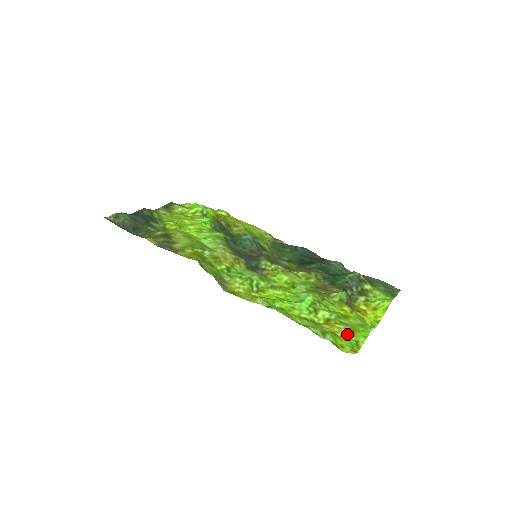
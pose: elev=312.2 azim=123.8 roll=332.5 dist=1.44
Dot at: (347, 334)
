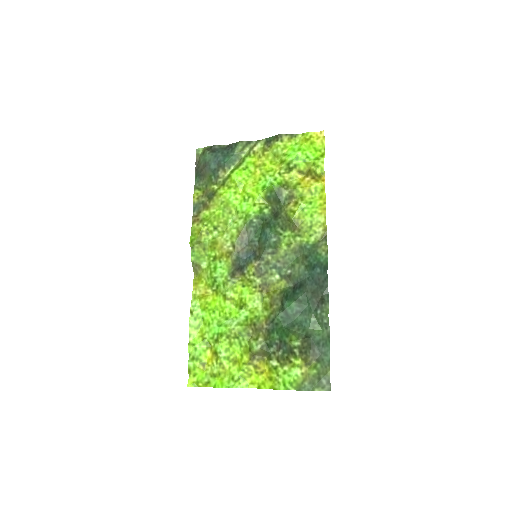
Dot at: (211, 372)
